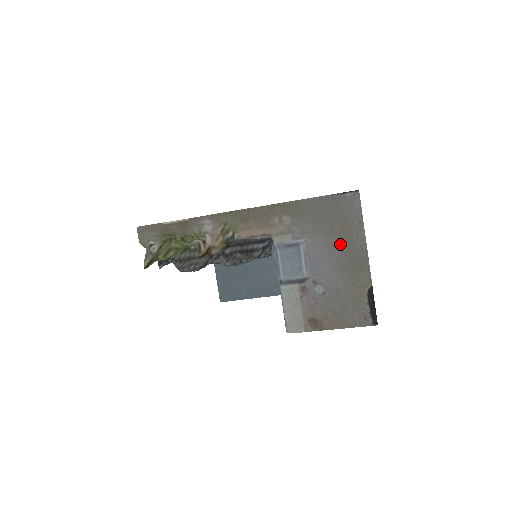
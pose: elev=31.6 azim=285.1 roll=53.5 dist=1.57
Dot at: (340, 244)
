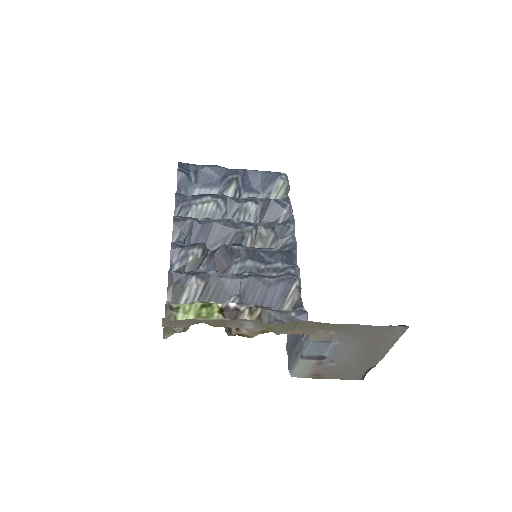
Dot at: (368, 348)
